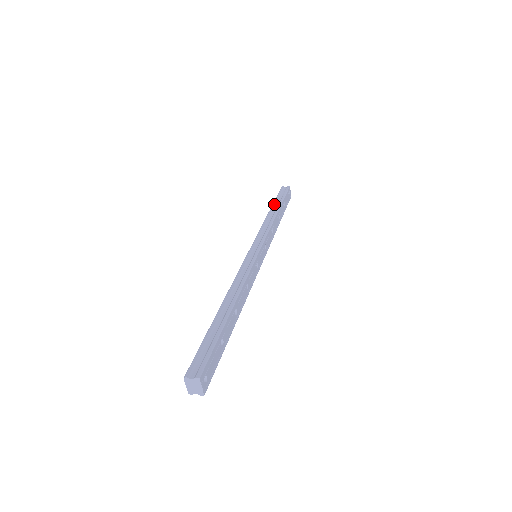
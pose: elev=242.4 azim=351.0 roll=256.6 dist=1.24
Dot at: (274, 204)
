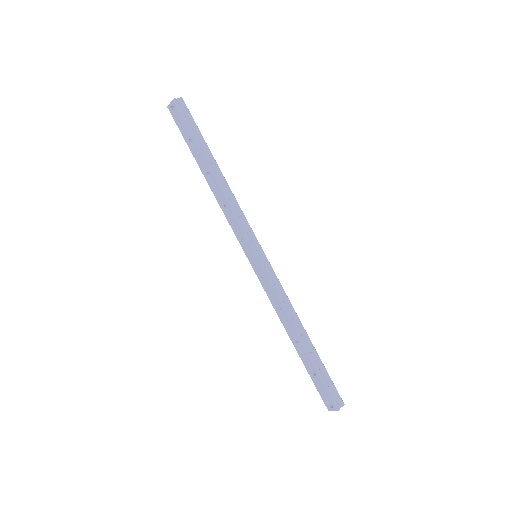
Dot at: (205, 154)
